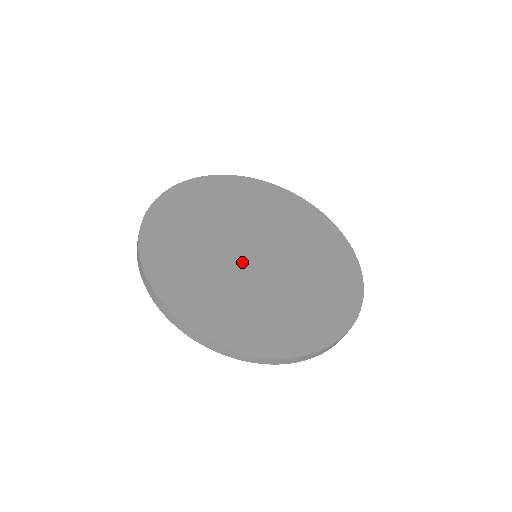
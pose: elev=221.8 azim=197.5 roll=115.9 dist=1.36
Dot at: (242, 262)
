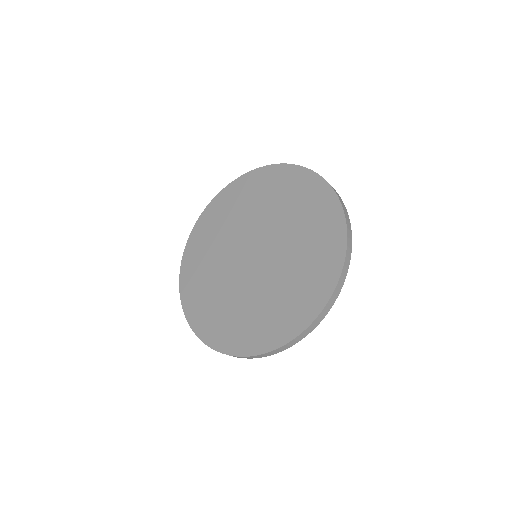
Dot at: (237, 255)
